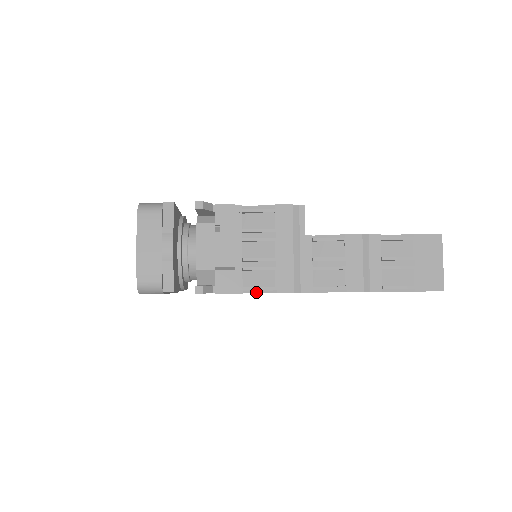
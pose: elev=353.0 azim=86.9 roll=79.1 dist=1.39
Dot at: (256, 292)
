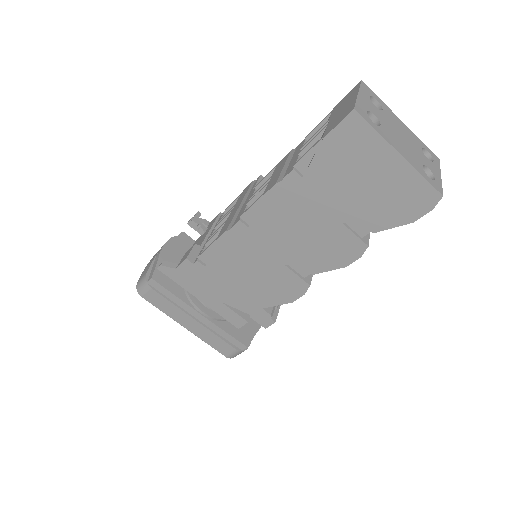
Dot at: (209, 256)
